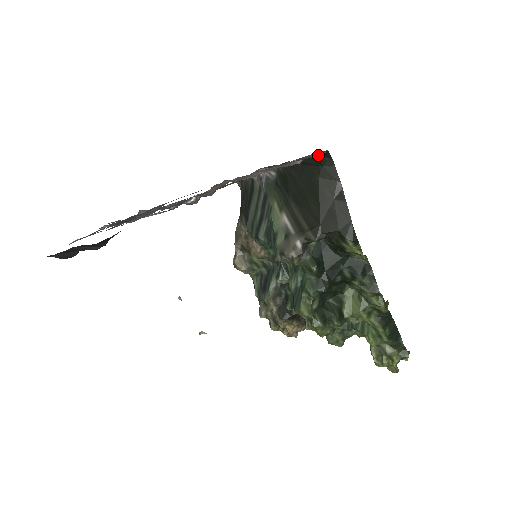
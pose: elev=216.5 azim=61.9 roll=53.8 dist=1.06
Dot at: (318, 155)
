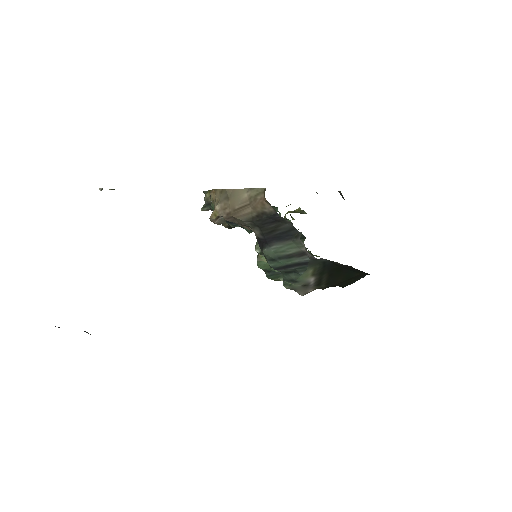
Dot at: occluded
